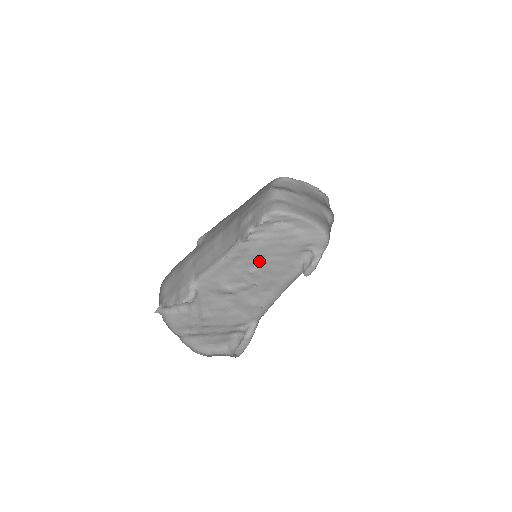
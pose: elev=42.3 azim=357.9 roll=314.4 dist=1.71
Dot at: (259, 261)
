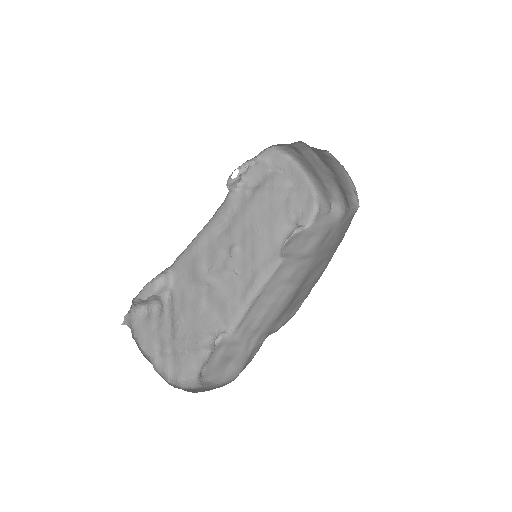
Dot at: (243, 232)
